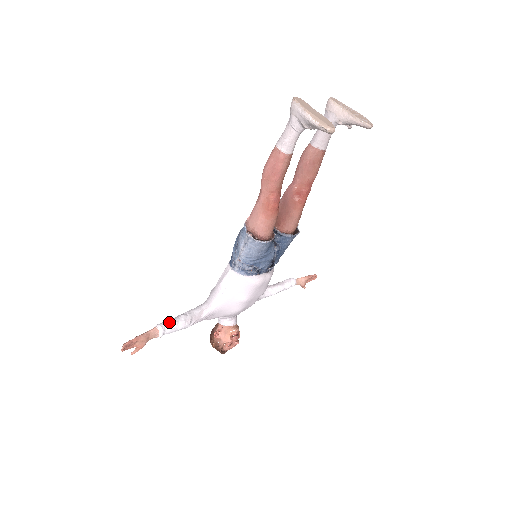
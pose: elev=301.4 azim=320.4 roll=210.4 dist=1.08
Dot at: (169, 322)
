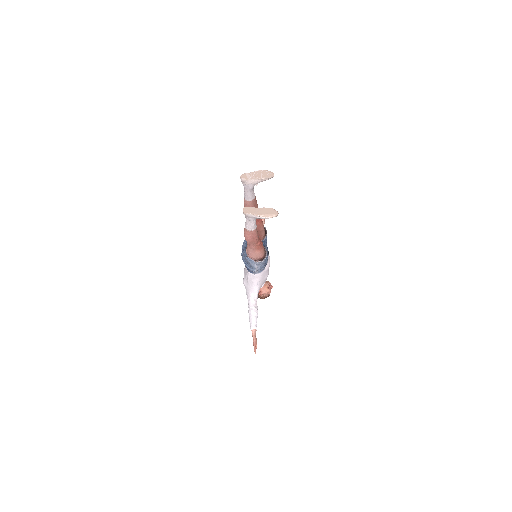
Dot at: (253, 321)
